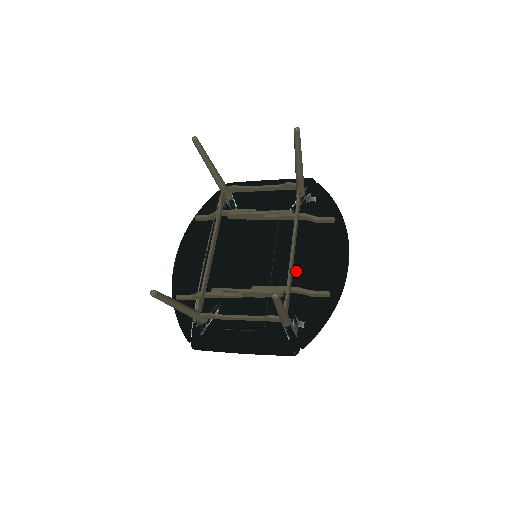
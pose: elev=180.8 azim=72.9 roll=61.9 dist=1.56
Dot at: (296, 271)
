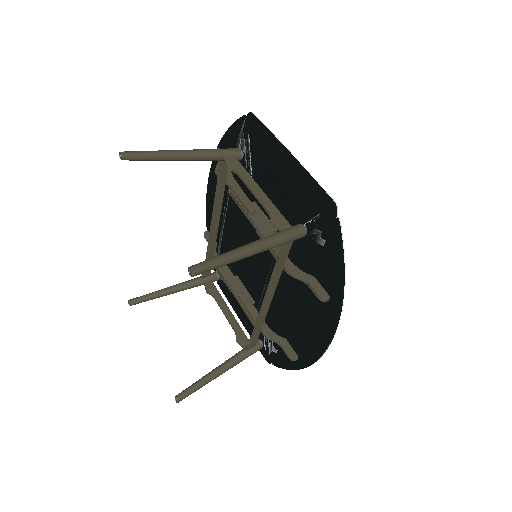
Dot at: (282, 307)
